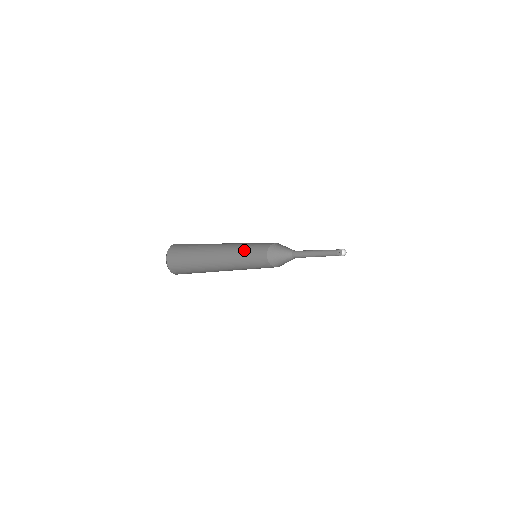
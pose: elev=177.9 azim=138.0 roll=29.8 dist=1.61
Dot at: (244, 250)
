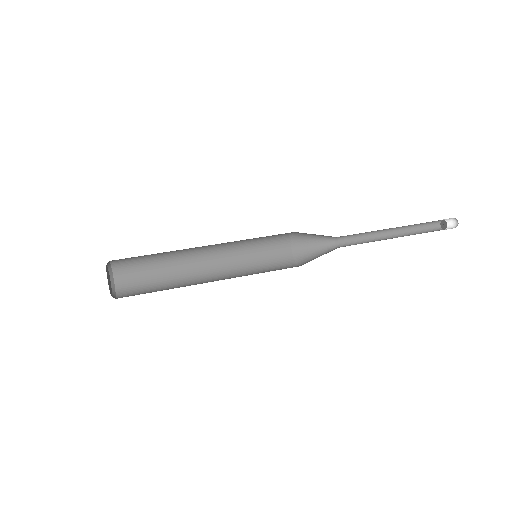
Dot at: (245, 246)
